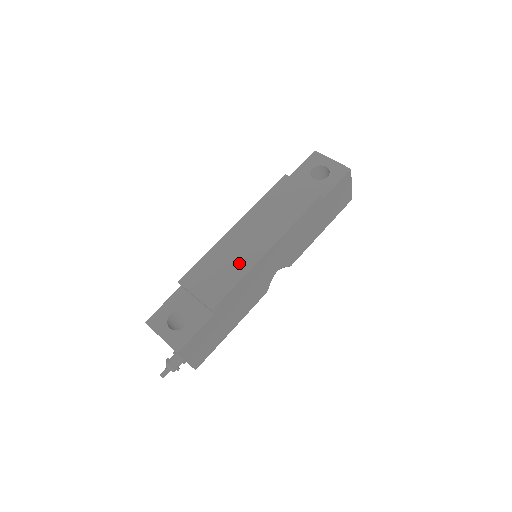
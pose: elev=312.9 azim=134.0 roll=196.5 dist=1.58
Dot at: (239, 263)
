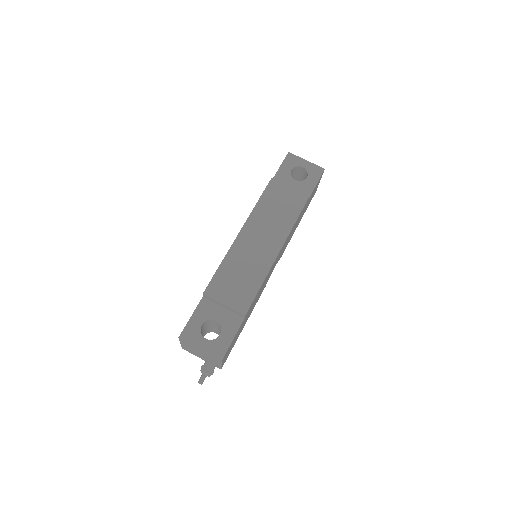
Dot at: (256, 268)
